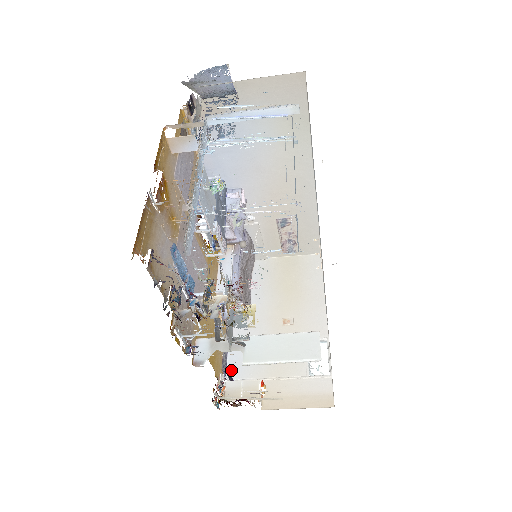
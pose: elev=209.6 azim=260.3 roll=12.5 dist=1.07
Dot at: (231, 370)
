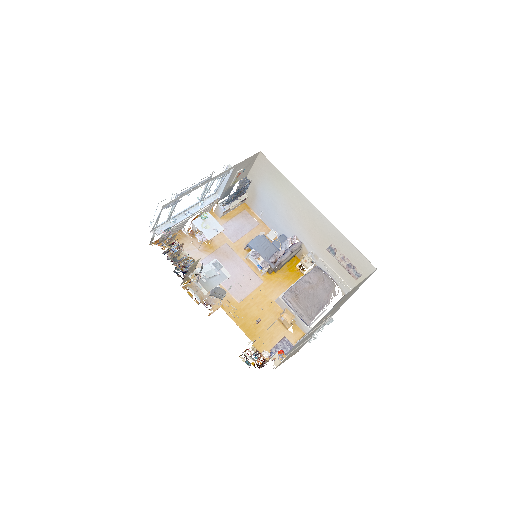
Dot at: occluded
